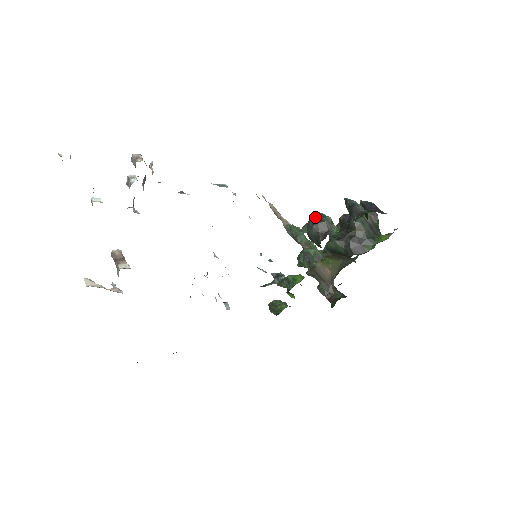
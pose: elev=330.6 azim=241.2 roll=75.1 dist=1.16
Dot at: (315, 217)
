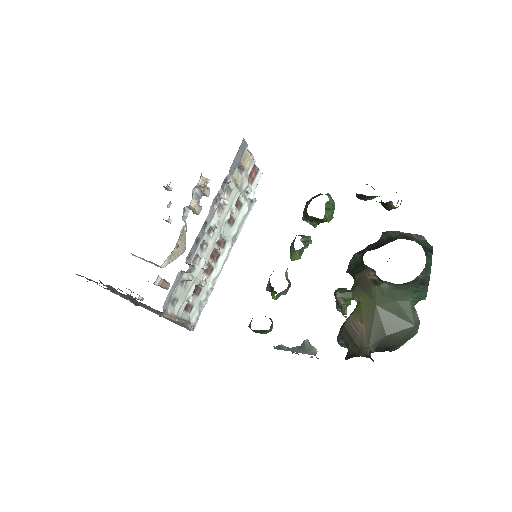
Dot at: occluded
